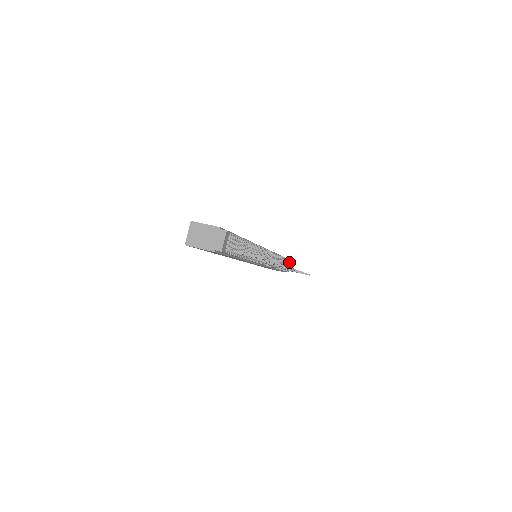
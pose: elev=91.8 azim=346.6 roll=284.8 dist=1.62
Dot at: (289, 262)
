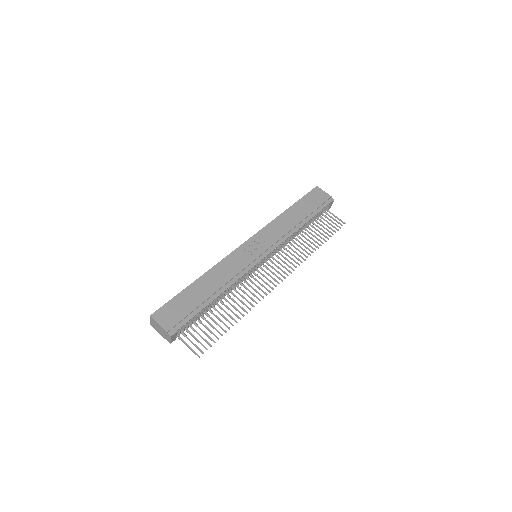
Dot at: (329, 203)
